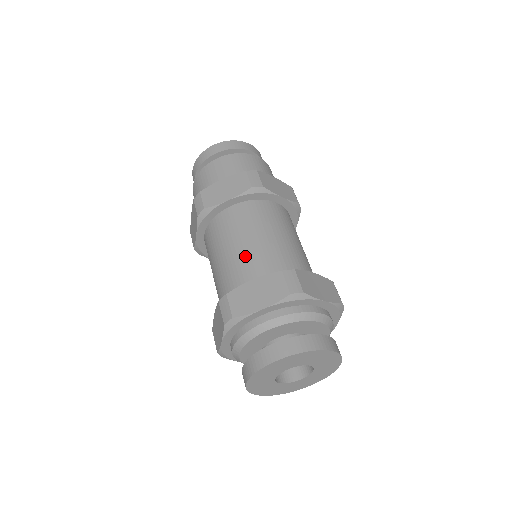
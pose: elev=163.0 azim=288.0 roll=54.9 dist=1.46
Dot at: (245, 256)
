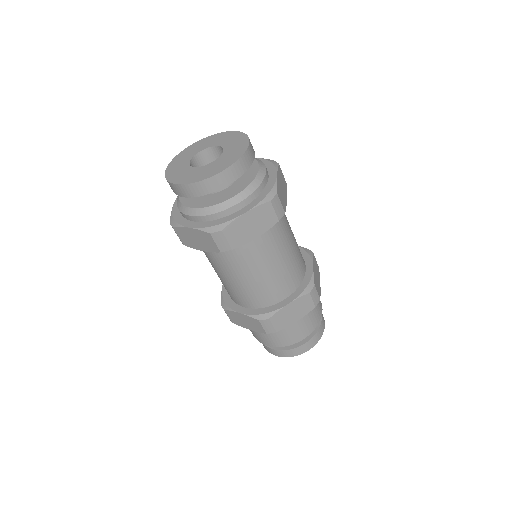
Dot at: occluded
